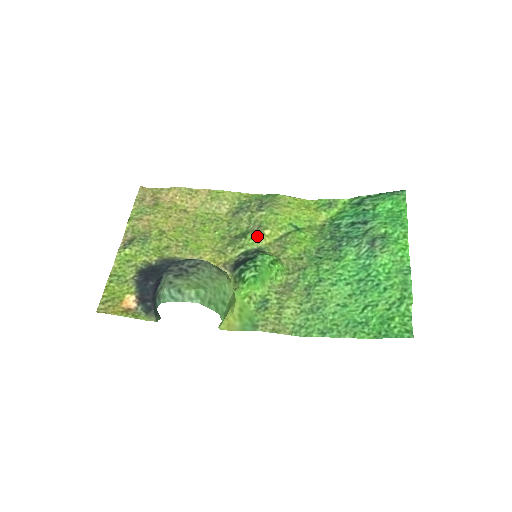
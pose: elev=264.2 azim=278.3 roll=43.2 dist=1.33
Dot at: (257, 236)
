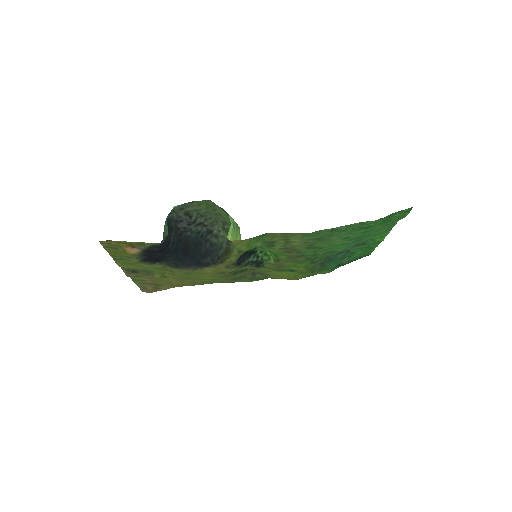
Dot at: occluded
